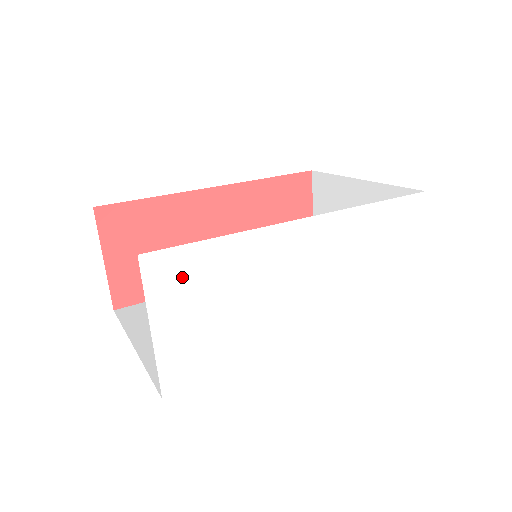
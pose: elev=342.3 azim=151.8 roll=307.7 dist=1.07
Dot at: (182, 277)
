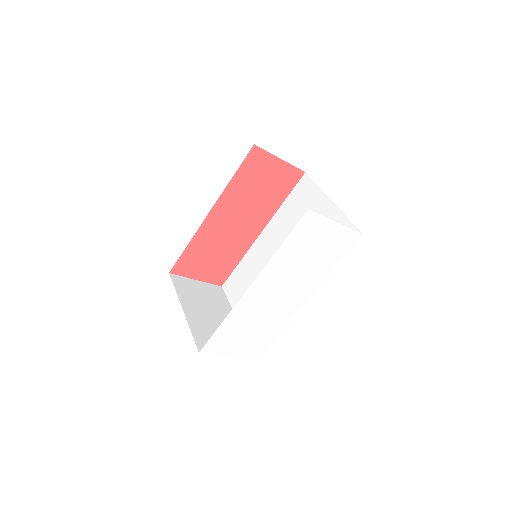
Dot at: (222, 342)
